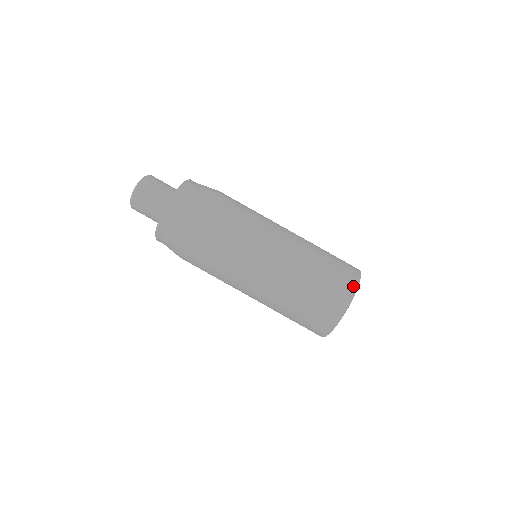
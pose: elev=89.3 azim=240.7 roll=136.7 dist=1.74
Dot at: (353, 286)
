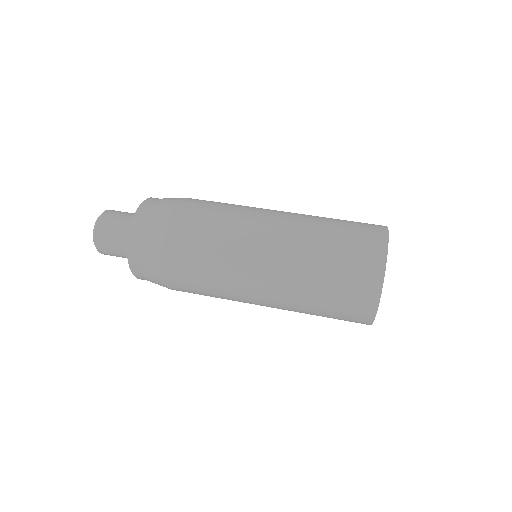
Dot at: (382, 230)
